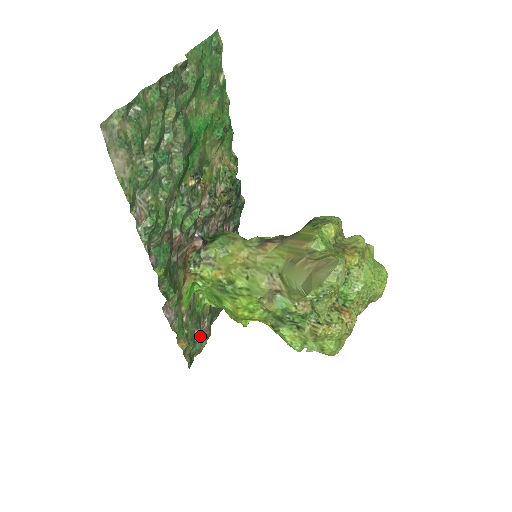
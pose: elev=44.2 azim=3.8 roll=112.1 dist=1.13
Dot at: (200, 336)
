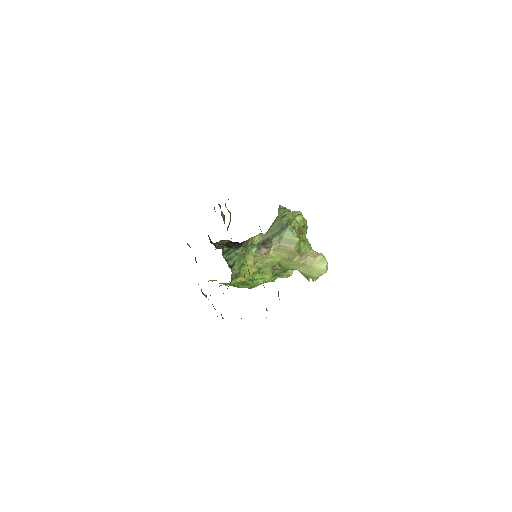
Dot at: occluded
